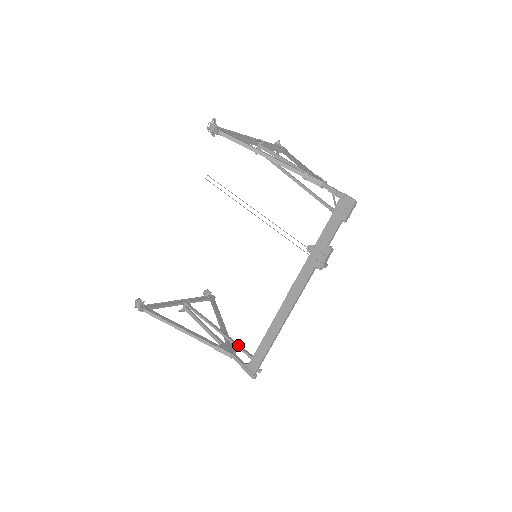
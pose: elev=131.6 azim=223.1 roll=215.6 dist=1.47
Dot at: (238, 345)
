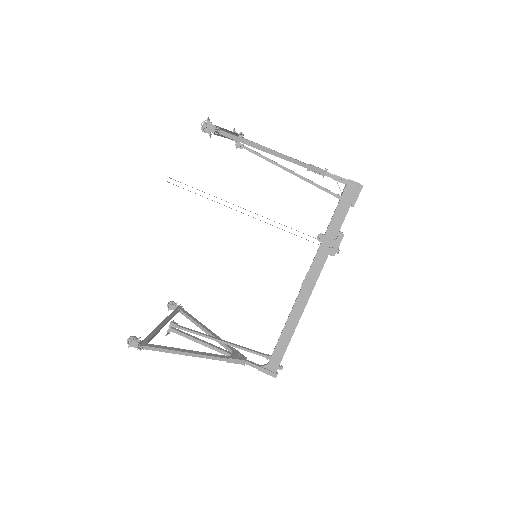
Dot at: (251, 350)
